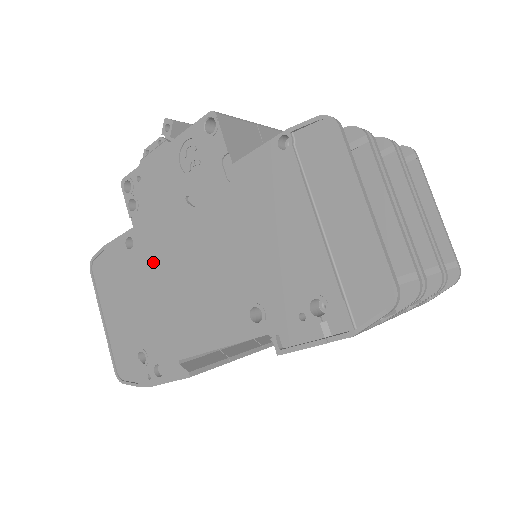
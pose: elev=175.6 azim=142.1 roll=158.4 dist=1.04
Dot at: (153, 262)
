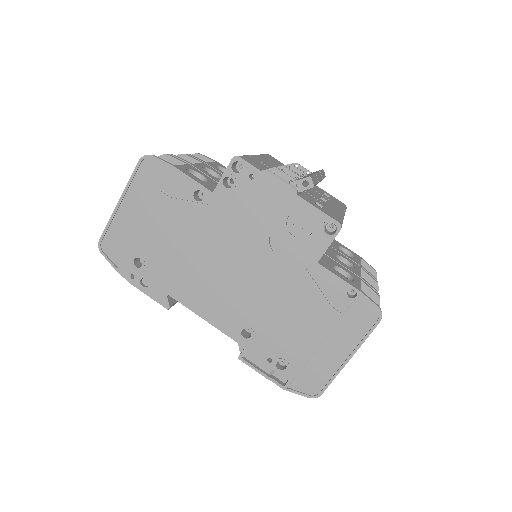
Dot at: (207, 232)
